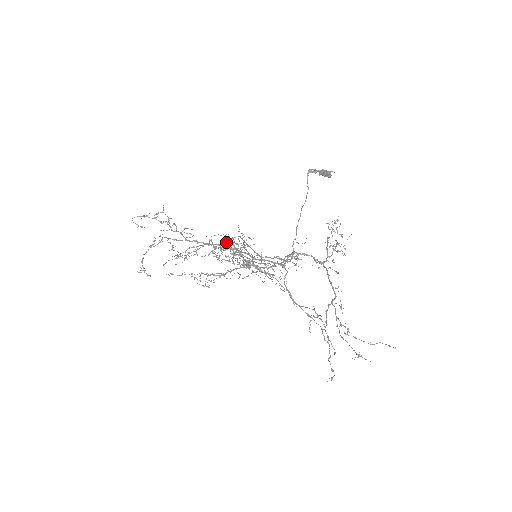
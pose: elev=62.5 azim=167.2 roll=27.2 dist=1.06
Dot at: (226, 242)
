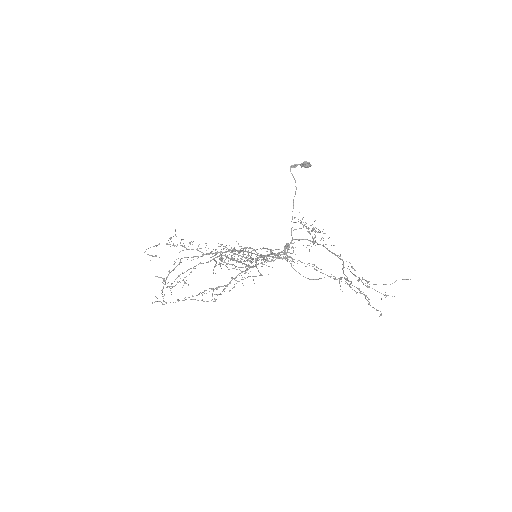
Dot at: occluded
